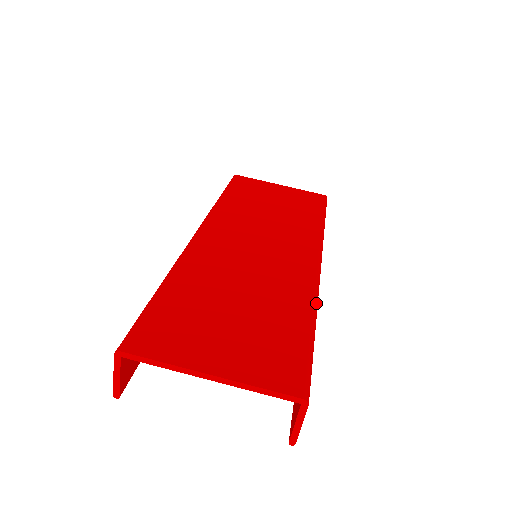
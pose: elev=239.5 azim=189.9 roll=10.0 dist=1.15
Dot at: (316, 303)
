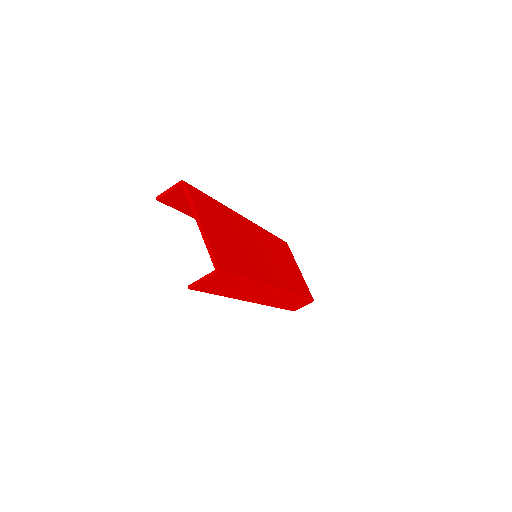
Dot at: (258, 283)
